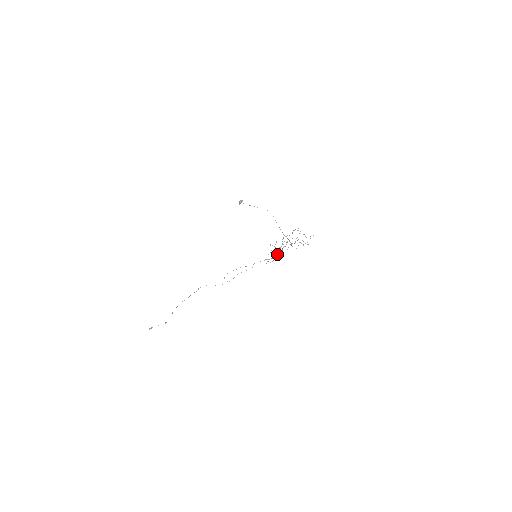
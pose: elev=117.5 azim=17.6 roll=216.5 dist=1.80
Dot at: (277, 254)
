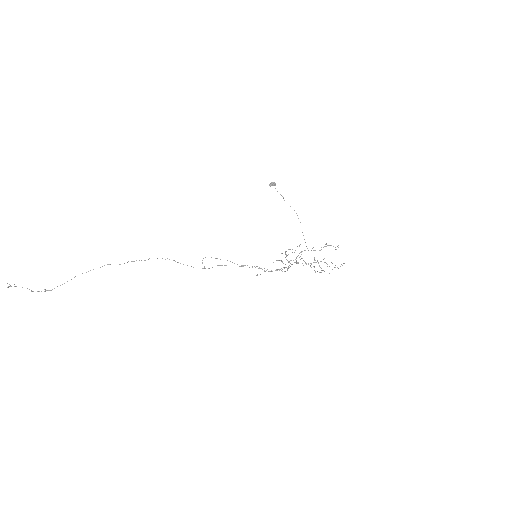
Dot at: (280, 269)
